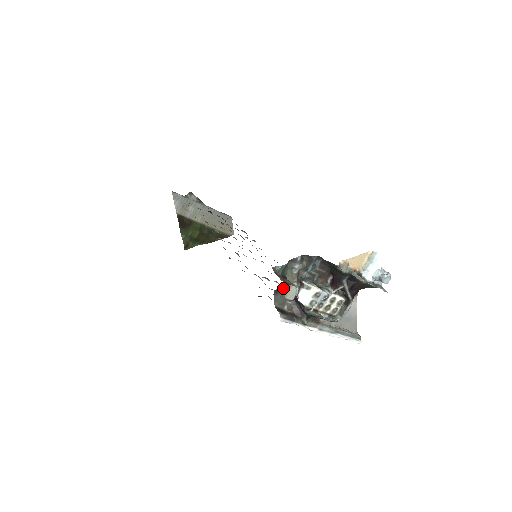
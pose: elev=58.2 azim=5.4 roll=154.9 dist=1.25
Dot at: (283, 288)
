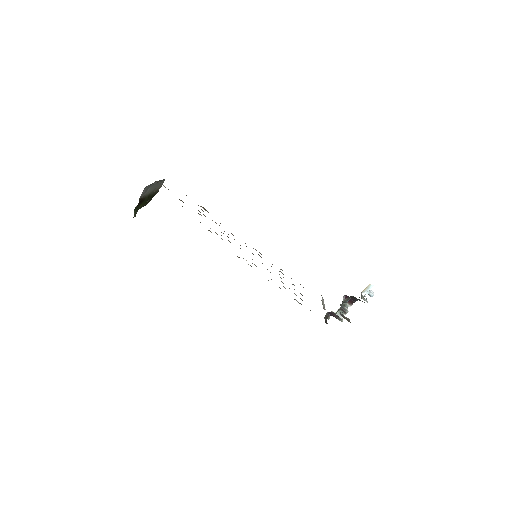
Dot at: occluded
